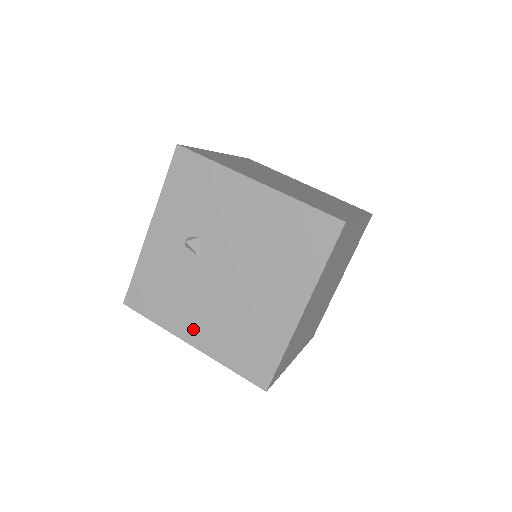
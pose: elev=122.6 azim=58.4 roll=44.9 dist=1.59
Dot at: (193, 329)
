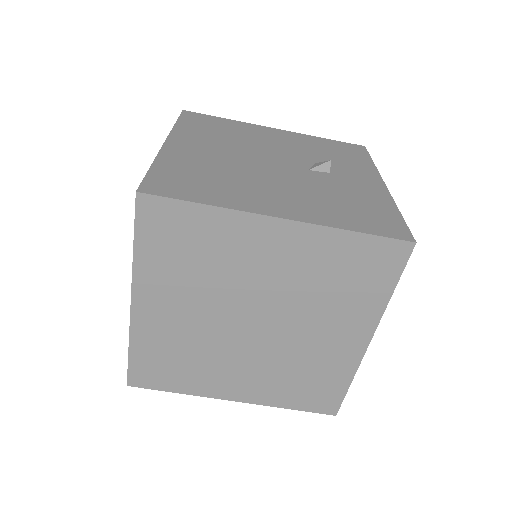
Dot at: occluded
